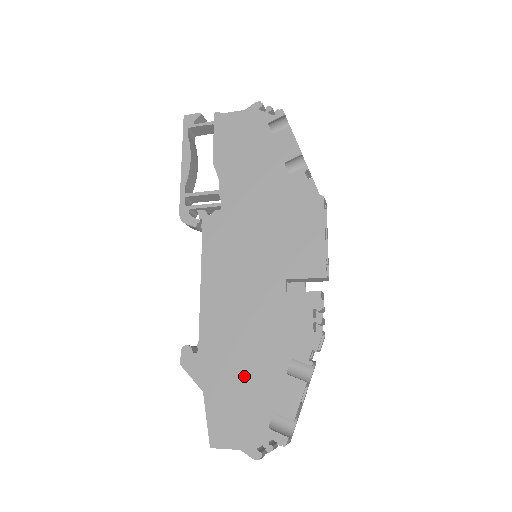
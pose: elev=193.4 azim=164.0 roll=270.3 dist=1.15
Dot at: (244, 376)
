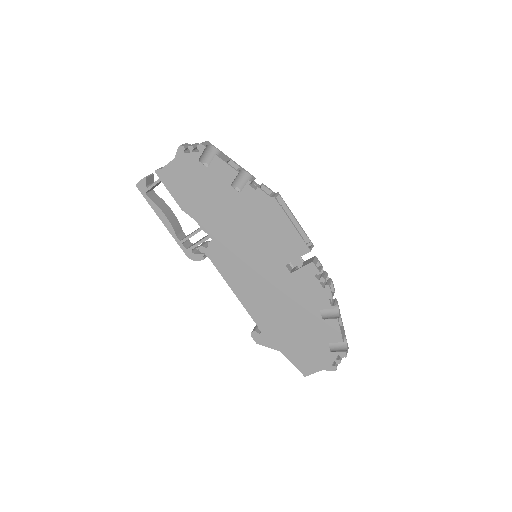
Dot at: (298, 332)
